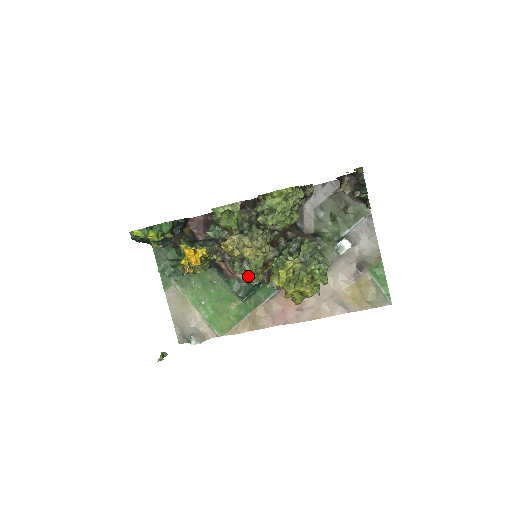
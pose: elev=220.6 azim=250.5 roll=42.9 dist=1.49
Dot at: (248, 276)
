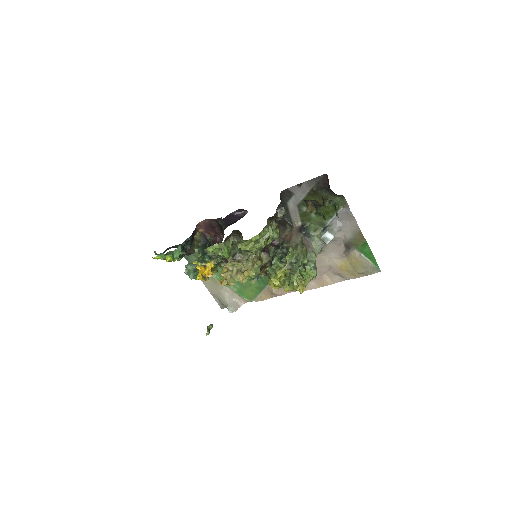
Dot at: occluded
